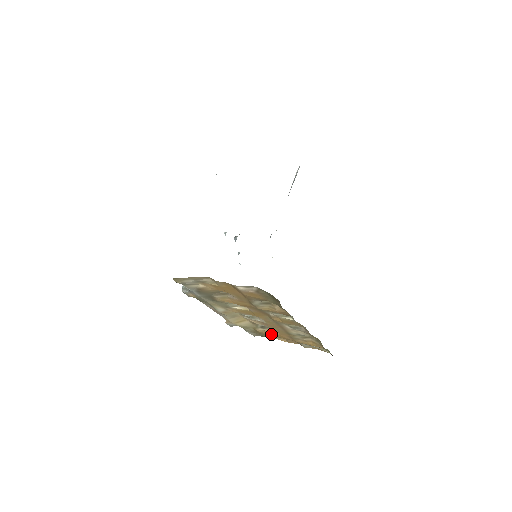
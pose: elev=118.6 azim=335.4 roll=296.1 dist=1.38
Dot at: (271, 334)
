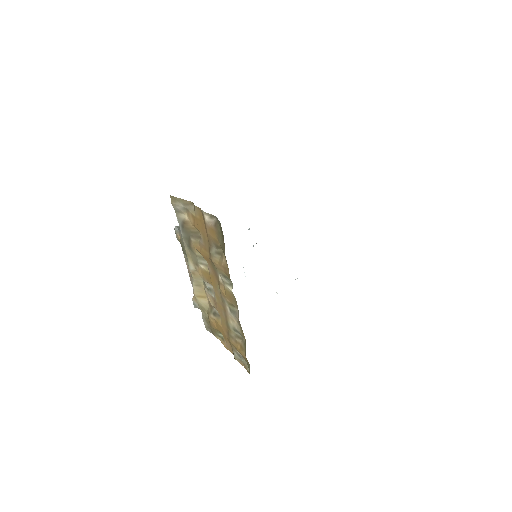
Dot at: (217, 327)
